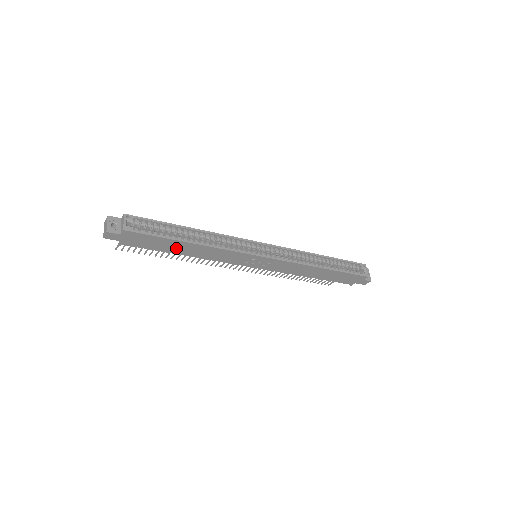
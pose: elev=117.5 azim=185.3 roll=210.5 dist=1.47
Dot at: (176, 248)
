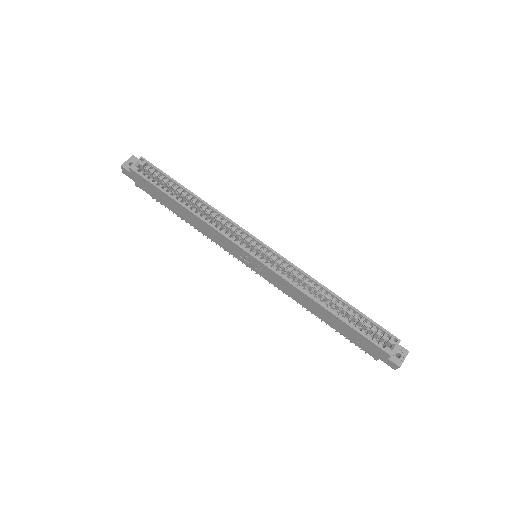
Dot at: (174, 207)
